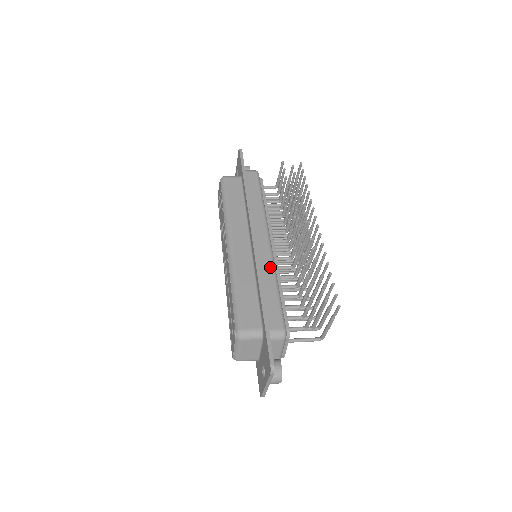
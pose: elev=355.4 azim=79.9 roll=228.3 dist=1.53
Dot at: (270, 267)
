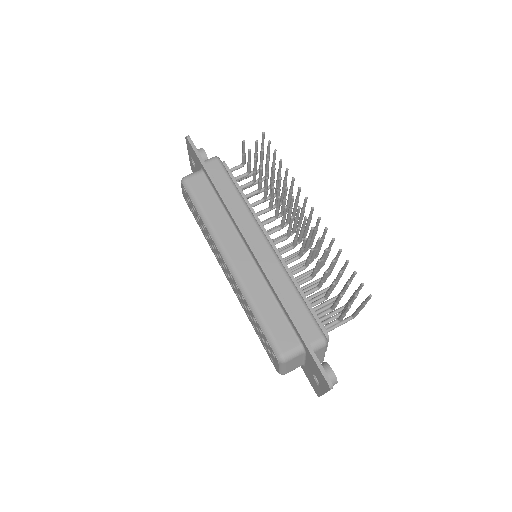
Dot at: (281, 272)
